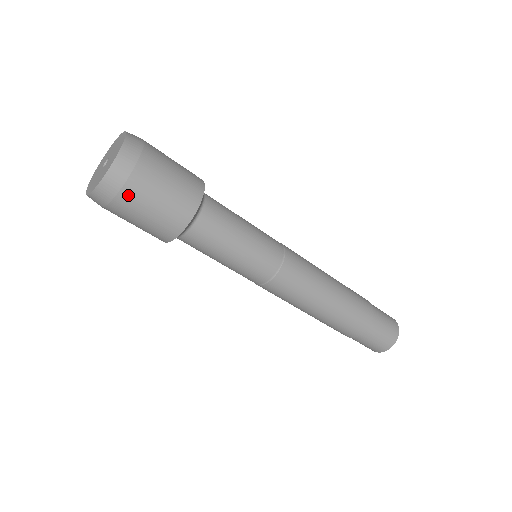
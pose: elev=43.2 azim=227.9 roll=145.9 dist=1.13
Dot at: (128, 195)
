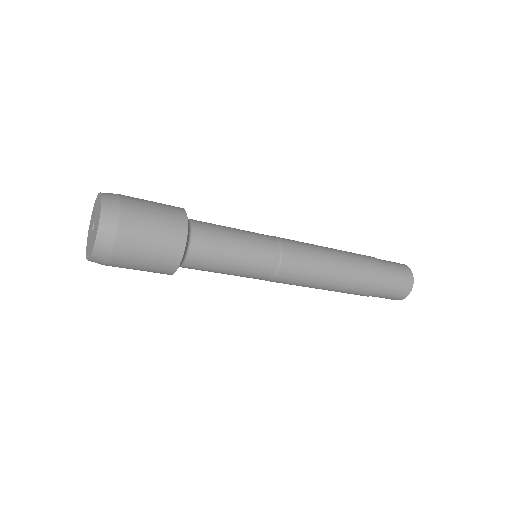
Dot at: (115, 265)
